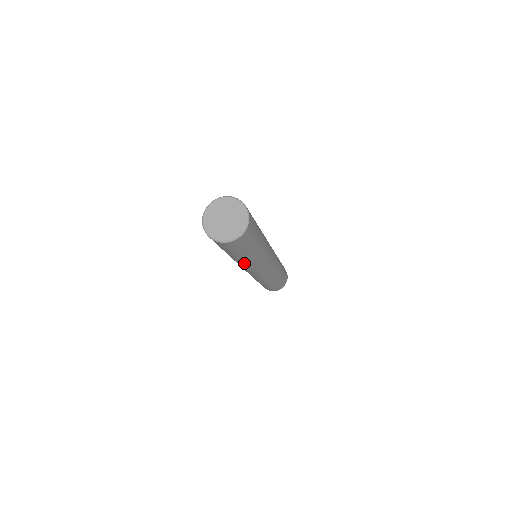
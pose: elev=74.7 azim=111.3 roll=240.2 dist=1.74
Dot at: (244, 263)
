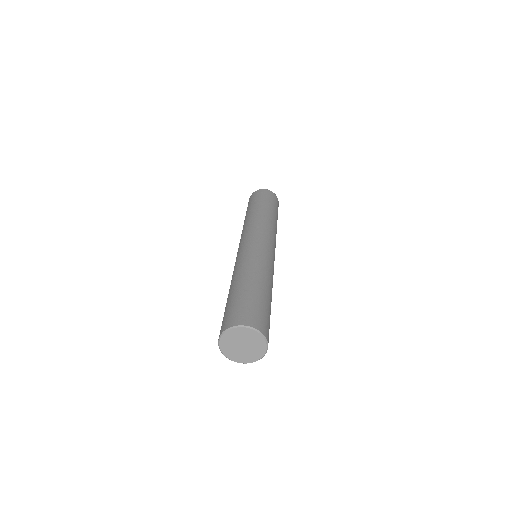
Dot at: occluded
